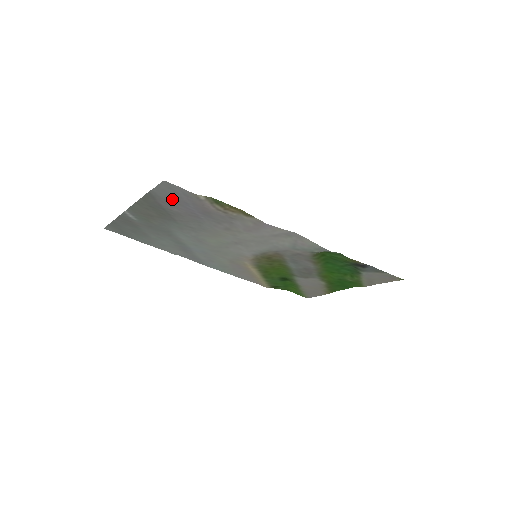
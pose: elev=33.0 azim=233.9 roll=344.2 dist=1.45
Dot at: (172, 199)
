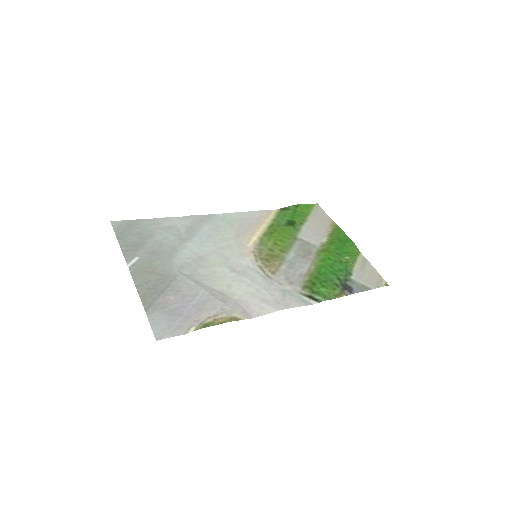
Dot at: (167, 313)
